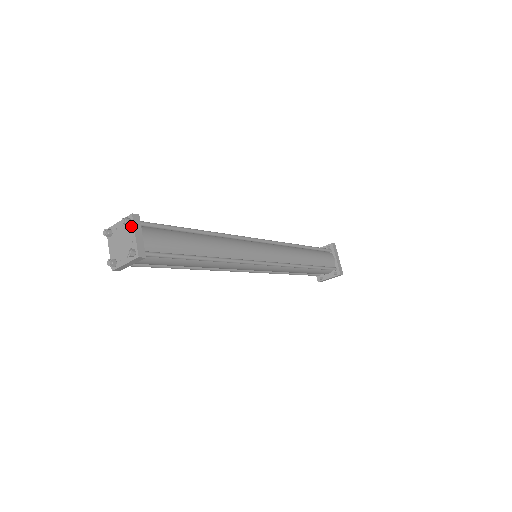
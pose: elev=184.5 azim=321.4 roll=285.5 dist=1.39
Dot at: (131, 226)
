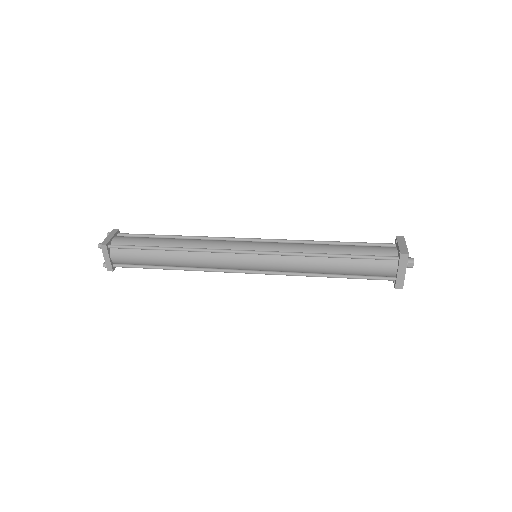
Dot at: (103, 250)
